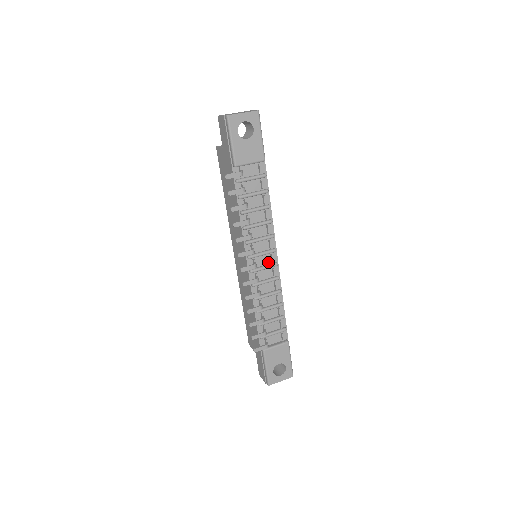
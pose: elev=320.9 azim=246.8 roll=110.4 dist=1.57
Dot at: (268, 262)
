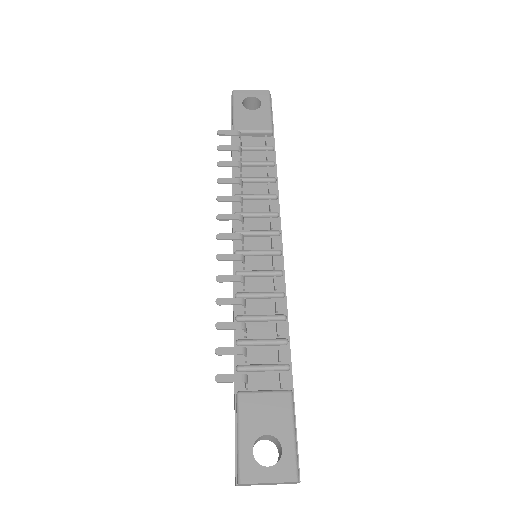
Dot at: (266, 248)
